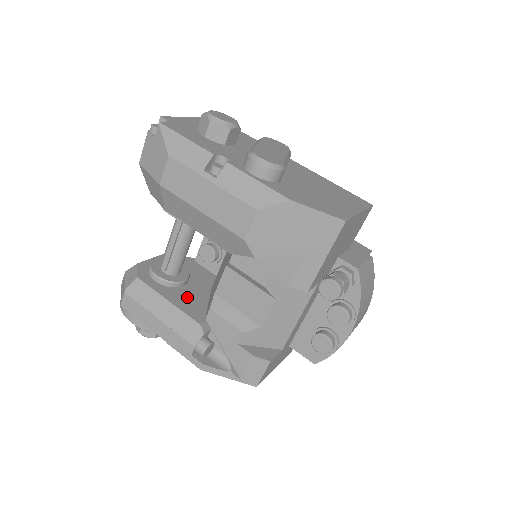
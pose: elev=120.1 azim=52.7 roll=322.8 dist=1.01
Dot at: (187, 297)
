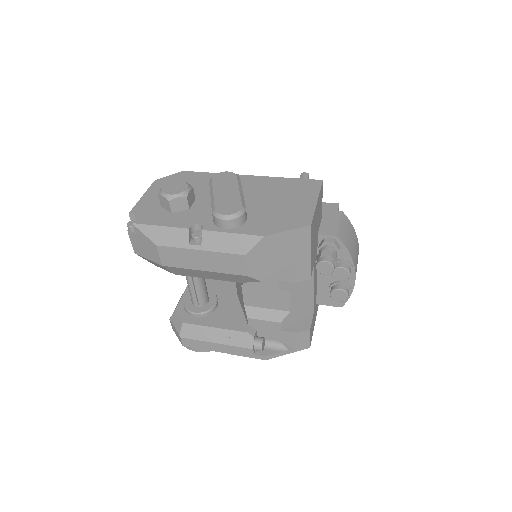
Dot at: (225, 315)
